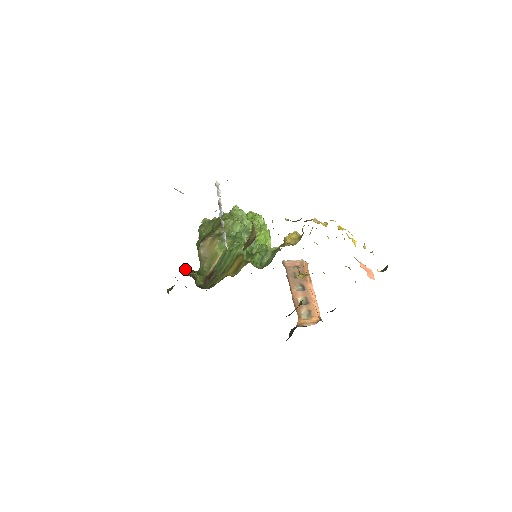
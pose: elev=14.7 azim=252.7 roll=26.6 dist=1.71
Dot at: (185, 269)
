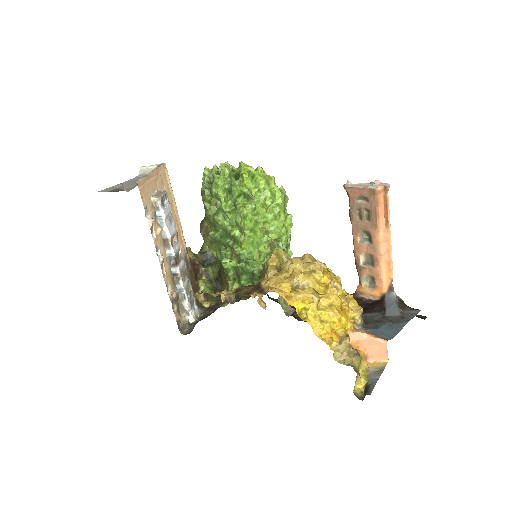
Dot at: (206, 247)
